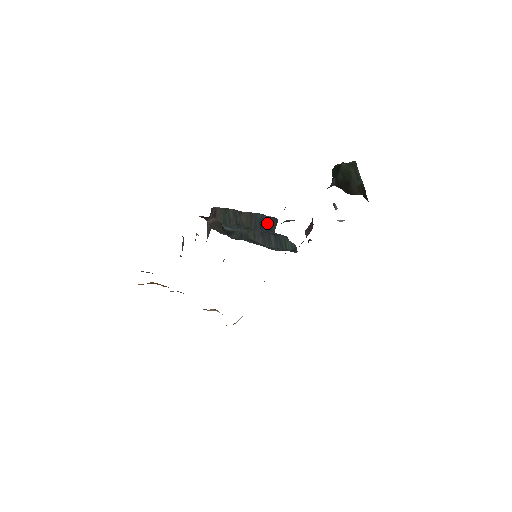
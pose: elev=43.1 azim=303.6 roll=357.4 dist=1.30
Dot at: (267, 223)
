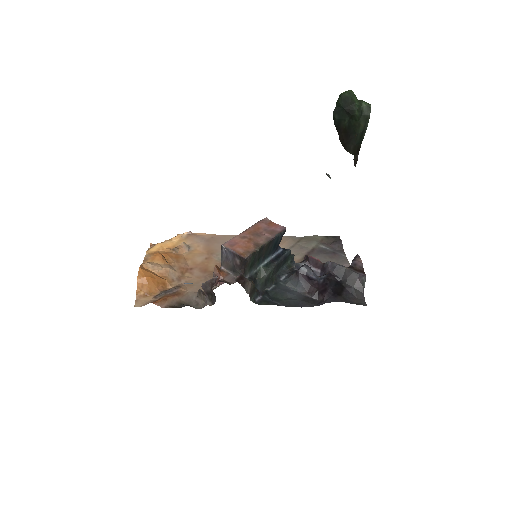
Dot at: (279, 242)
